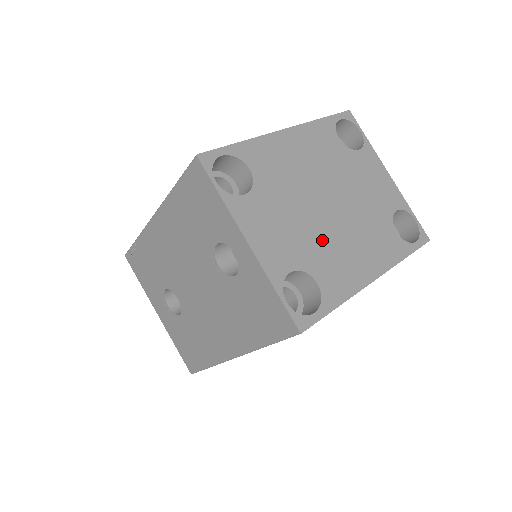
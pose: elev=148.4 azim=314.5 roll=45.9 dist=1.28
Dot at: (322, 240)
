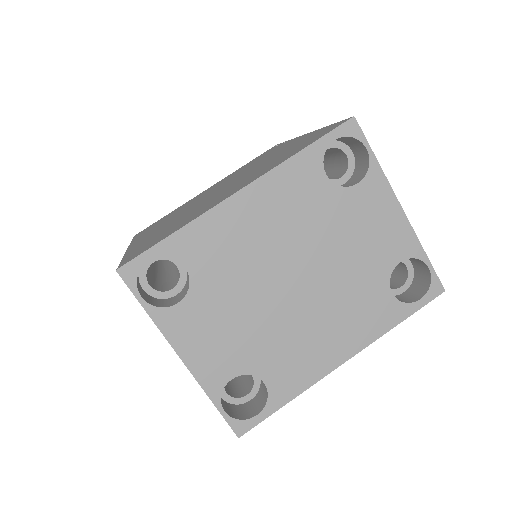
Dot at: (278, 332)
